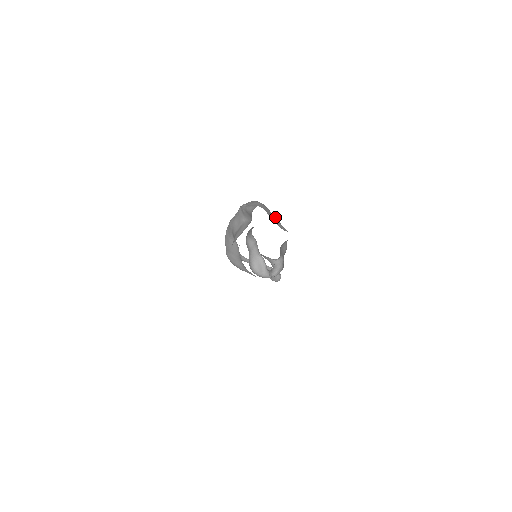
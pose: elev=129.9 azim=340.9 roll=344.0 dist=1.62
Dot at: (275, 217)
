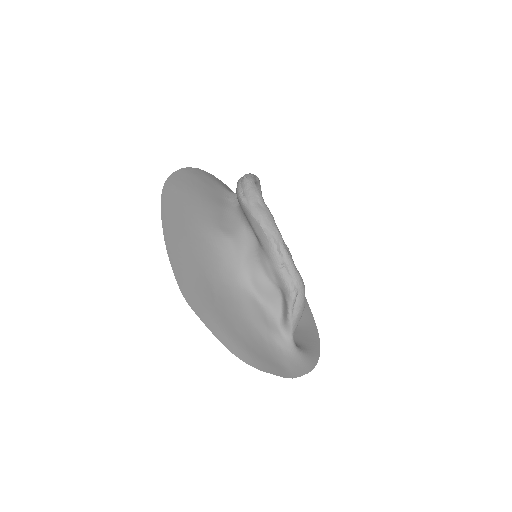
Dot at: occluded
